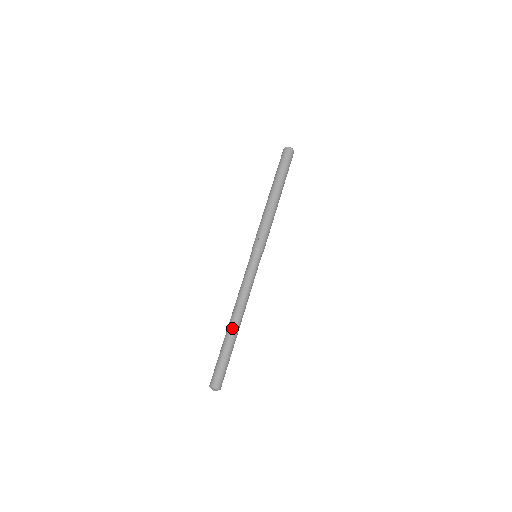
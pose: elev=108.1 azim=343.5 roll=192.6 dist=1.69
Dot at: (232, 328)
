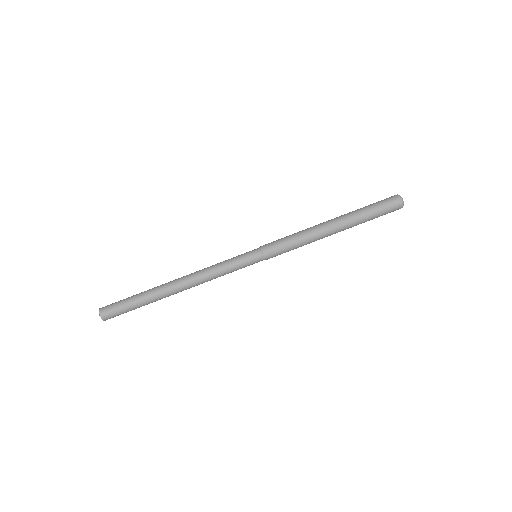
Dot at: (165, 286)
